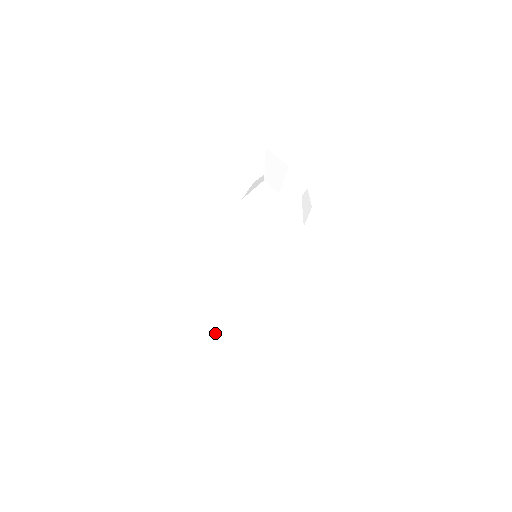
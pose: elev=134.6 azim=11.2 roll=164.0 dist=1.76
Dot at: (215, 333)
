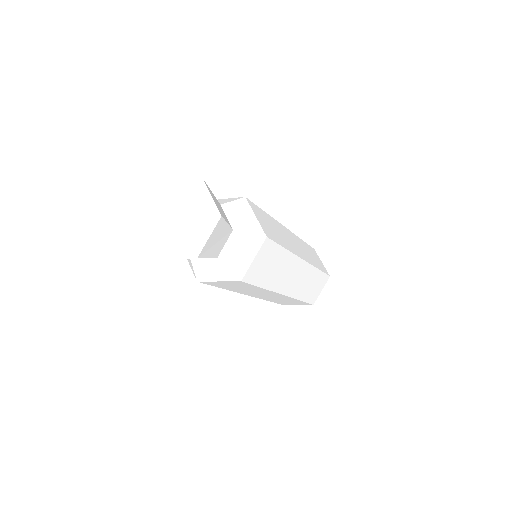
Dot at: (299, 304)
